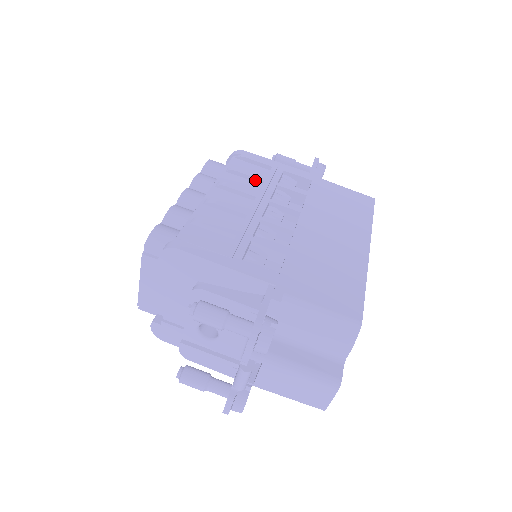
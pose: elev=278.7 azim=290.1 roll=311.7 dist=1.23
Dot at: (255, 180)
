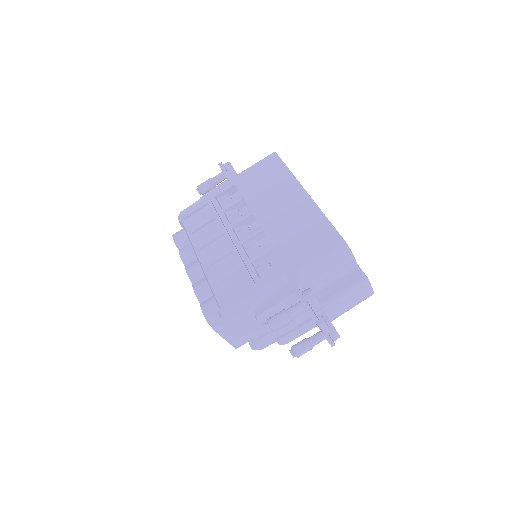
Dot at: (210, 222)
